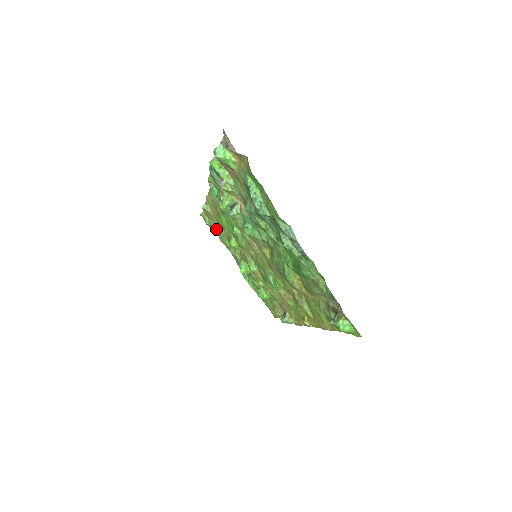
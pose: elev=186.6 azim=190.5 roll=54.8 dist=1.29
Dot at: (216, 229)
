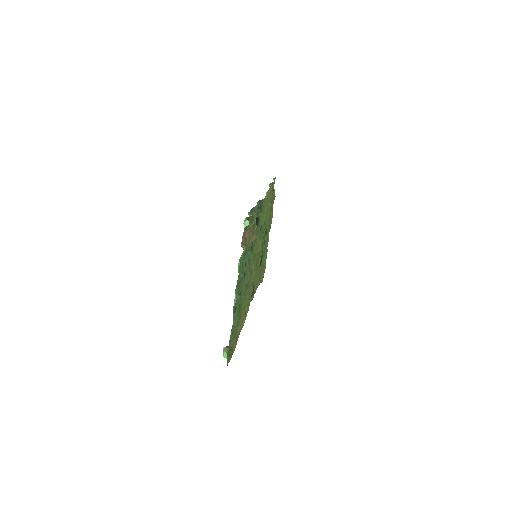
Dot at: occluded
